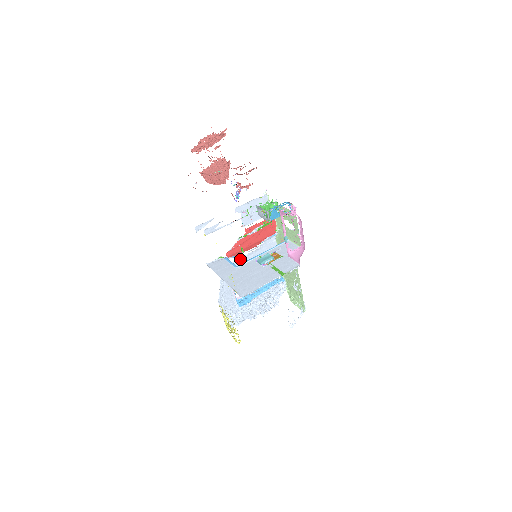
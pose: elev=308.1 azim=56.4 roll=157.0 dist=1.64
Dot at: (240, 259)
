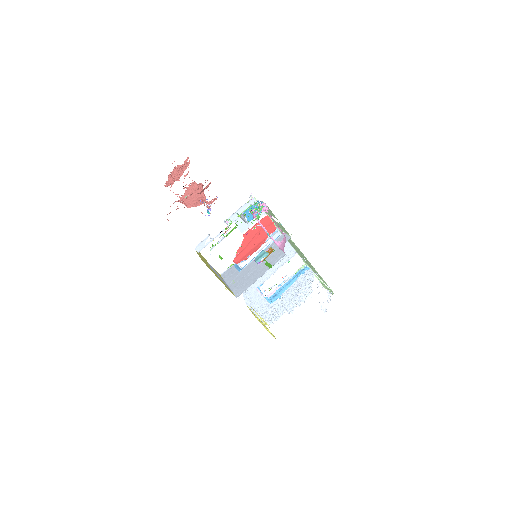
Dot at: occluded
